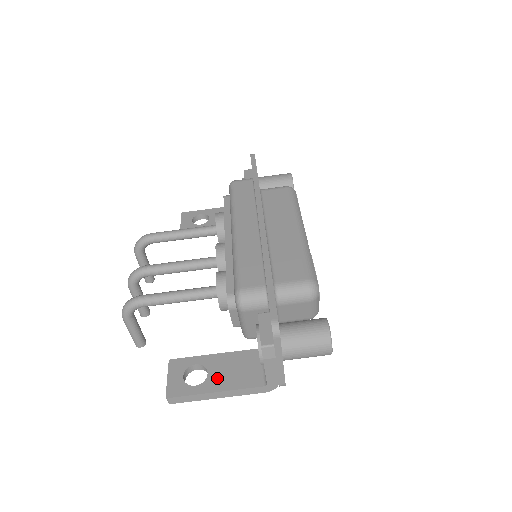
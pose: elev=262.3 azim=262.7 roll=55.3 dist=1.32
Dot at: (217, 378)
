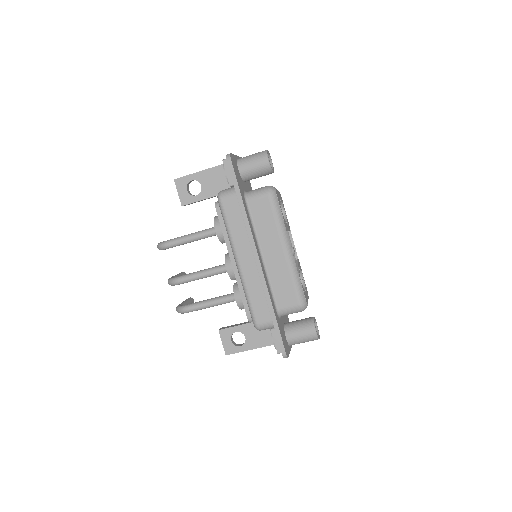
Dot at: (252, 340)
